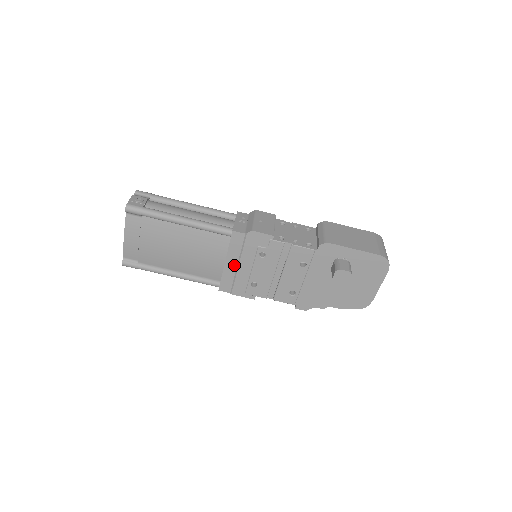
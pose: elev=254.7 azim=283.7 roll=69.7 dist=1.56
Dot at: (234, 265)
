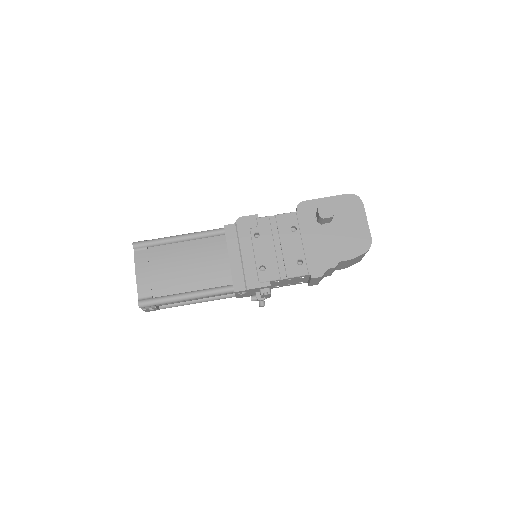
Dot at: (238, 258)
